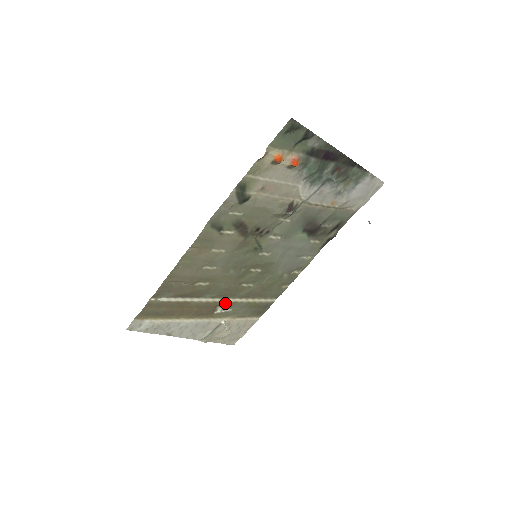
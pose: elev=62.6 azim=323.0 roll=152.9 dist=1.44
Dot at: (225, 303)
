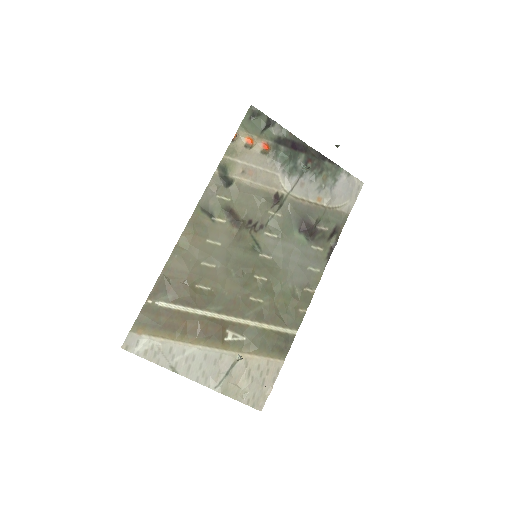
Dot at: (235, 325)
